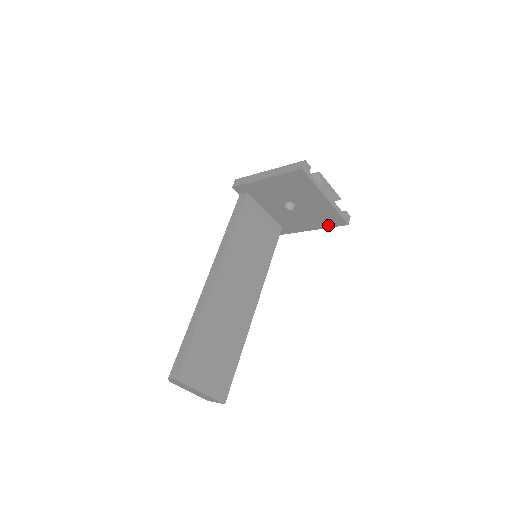
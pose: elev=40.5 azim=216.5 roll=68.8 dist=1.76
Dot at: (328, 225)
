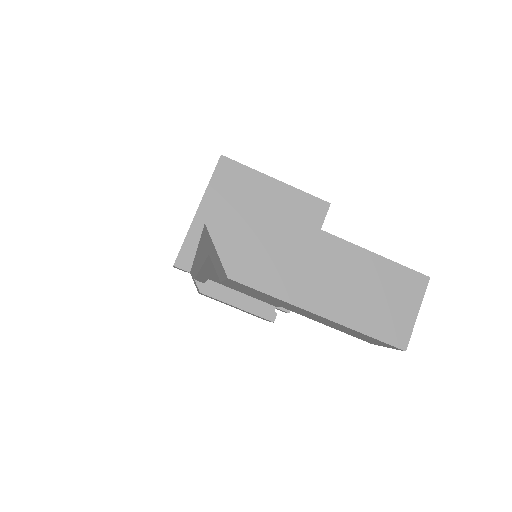
Dot at: occluded
